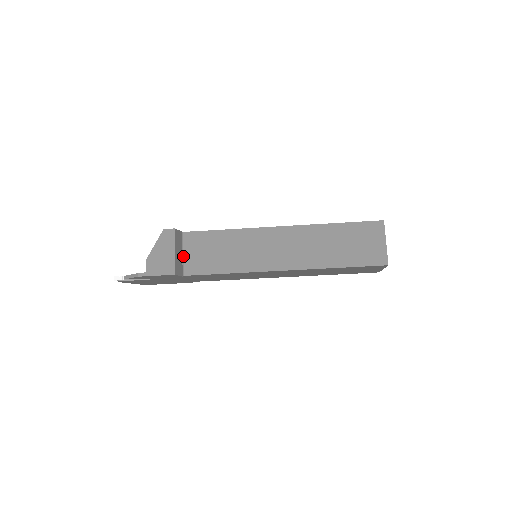
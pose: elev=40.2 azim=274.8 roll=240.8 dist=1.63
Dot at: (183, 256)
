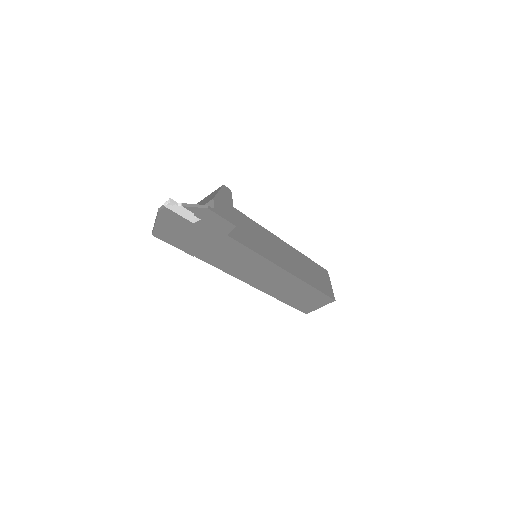
Dot at: occluded
